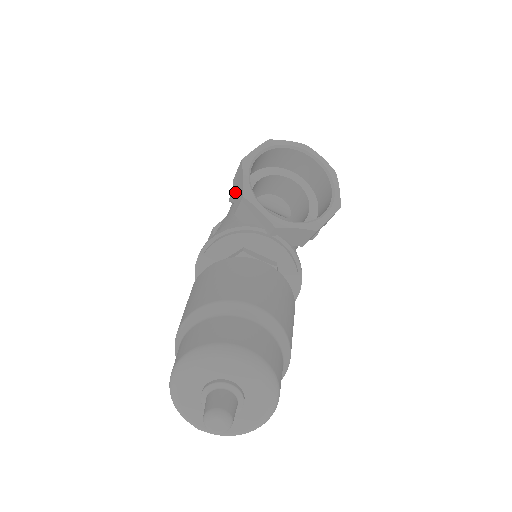
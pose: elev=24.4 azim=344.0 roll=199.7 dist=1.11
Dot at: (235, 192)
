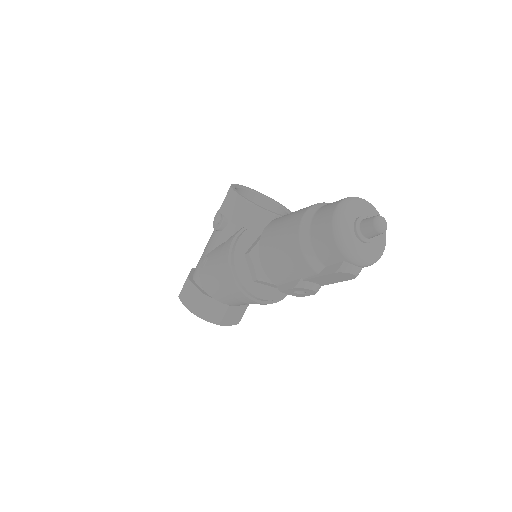
Dot at: (229, 213)
